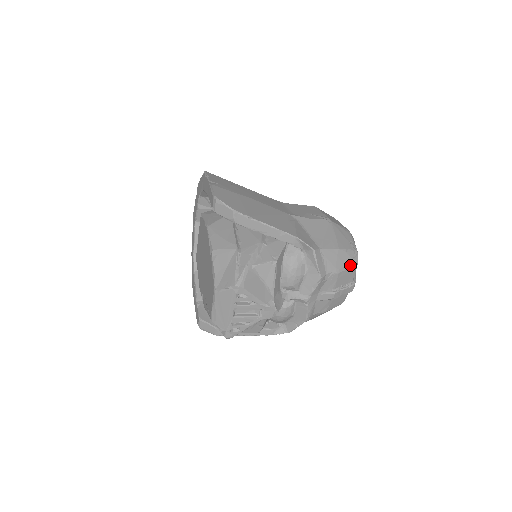
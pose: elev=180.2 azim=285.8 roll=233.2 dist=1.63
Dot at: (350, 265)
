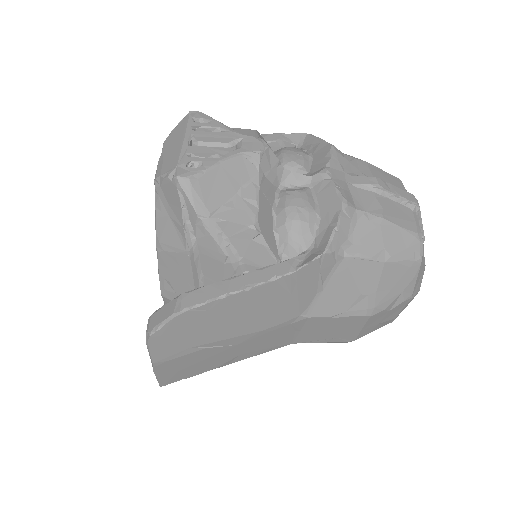
Dot at: (386, 173)
